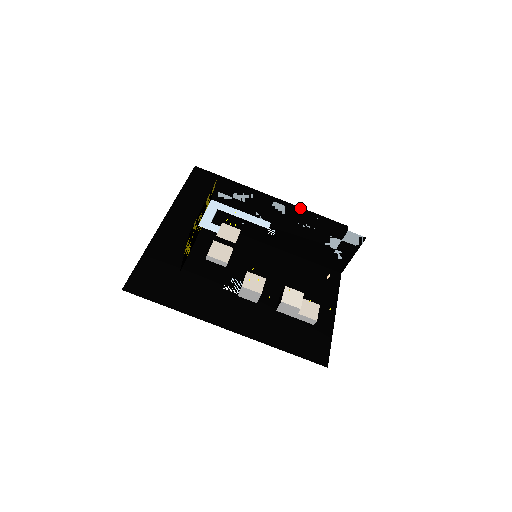
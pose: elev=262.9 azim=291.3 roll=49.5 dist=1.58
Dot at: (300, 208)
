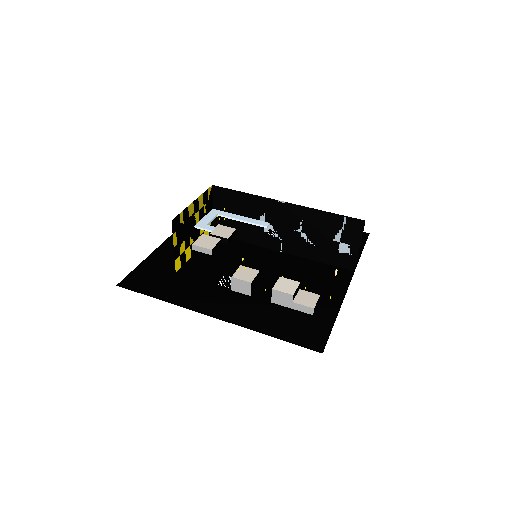
Dot at: occluded
